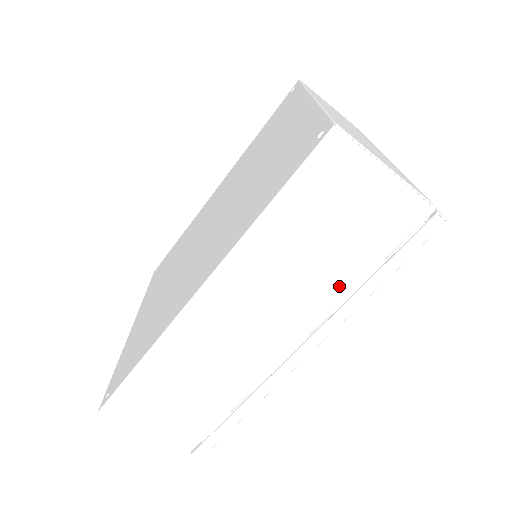
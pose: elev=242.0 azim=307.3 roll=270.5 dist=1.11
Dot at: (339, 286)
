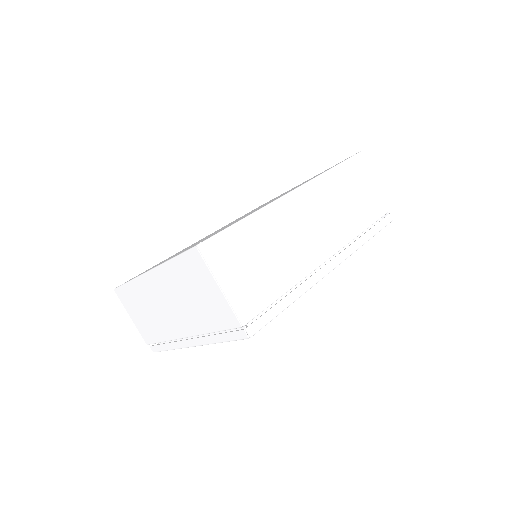
Dot at: (356, 226)
